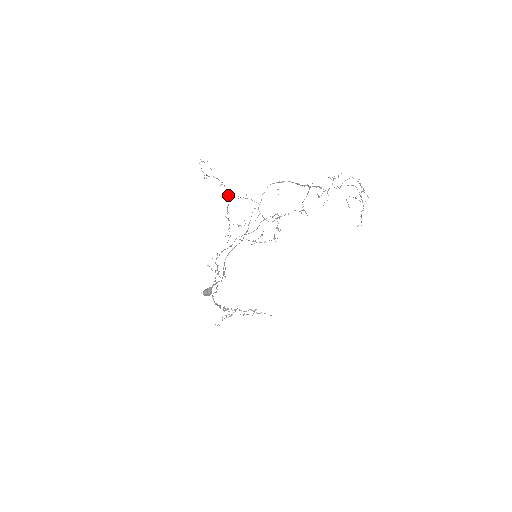
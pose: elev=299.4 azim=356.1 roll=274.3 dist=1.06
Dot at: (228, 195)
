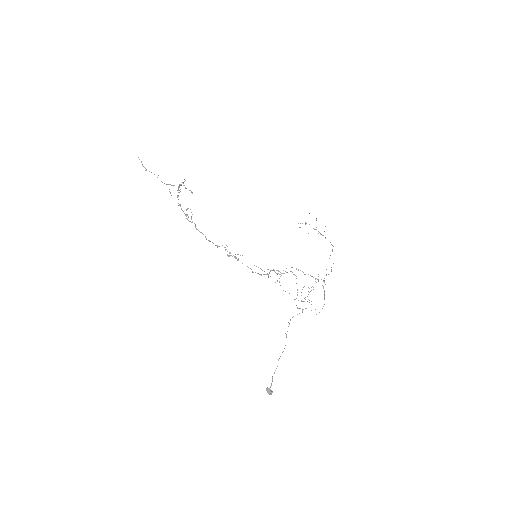
Dot at: occluded
